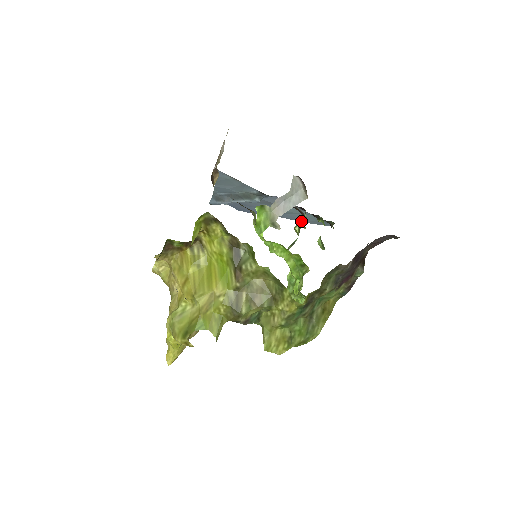
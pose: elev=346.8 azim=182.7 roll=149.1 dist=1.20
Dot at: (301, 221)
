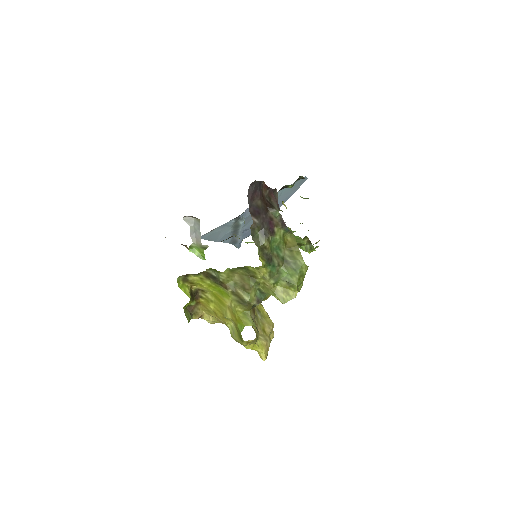
Dot at: occluded
